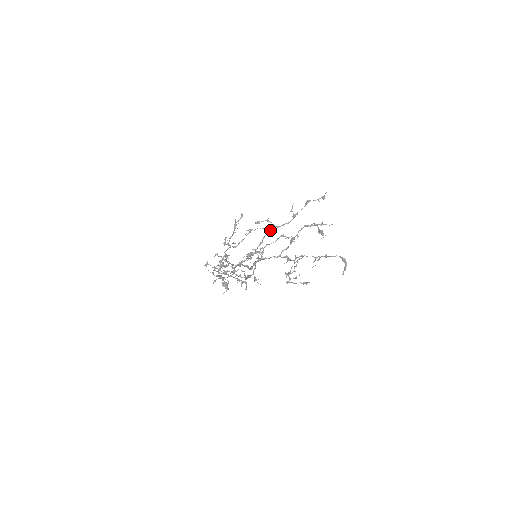
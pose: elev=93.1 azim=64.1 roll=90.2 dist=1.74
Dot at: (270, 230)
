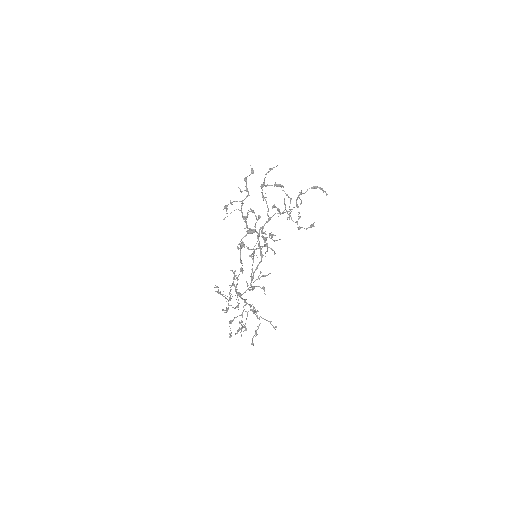
Dot at: (241, 208)
